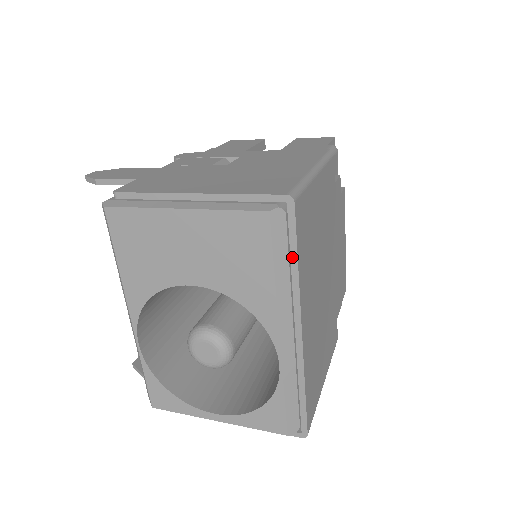
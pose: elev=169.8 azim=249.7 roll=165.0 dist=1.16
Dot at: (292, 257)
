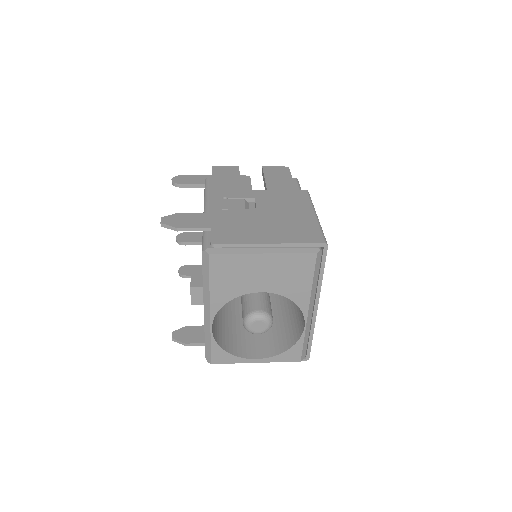
Dot at: (321, 272)
